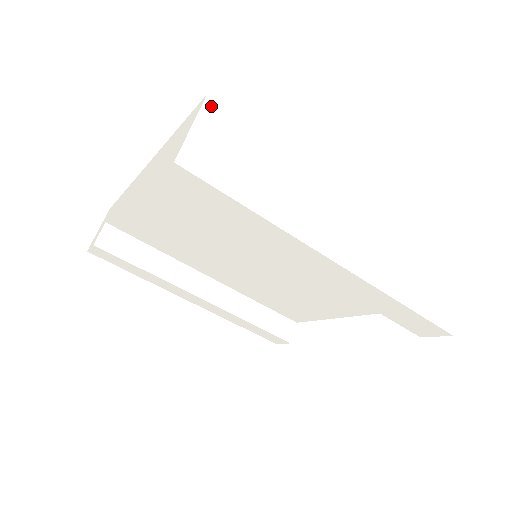
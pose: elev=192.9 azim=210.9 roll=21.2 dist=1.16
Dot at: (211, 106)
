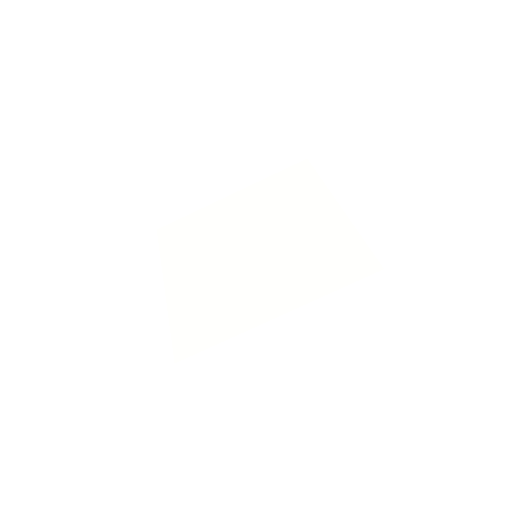
Dot at: (181, 364)
